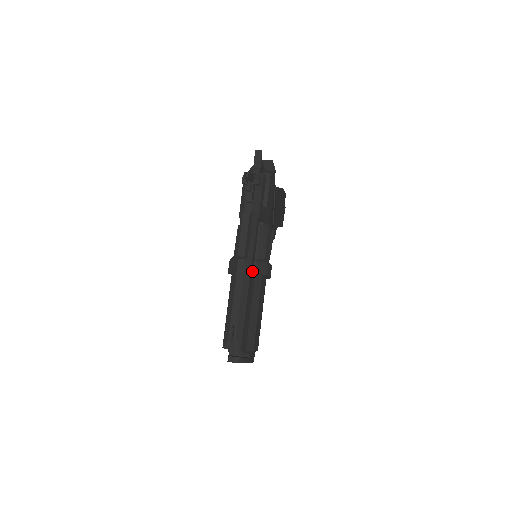
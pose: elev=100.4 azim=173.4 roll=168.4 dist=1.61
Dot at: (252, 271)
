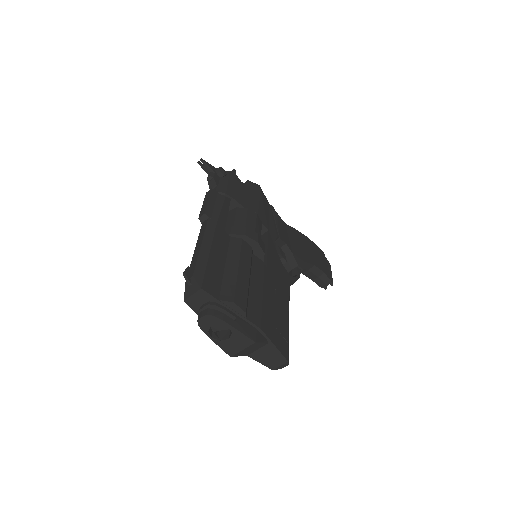
Dot at: (221, 230)
